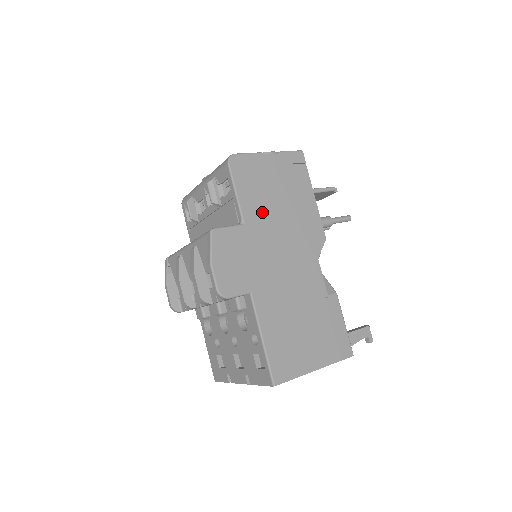
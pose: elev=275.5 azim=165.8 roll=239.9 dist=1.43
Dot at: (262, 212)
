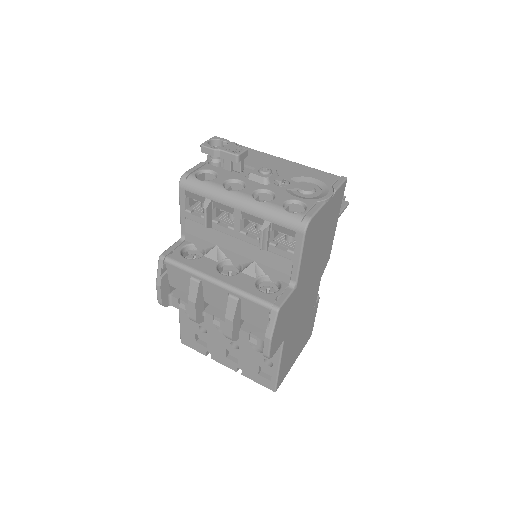
Dot at: (308, 265)
